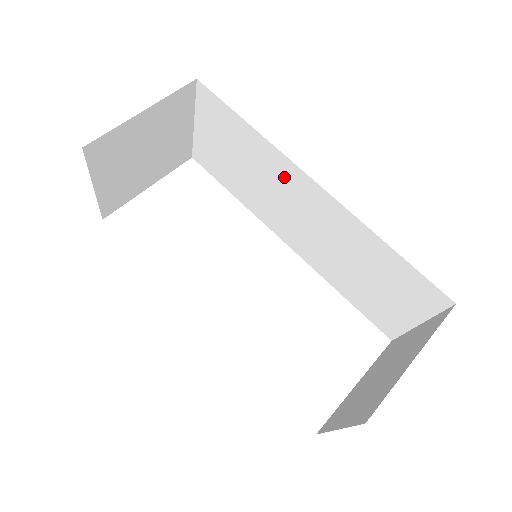
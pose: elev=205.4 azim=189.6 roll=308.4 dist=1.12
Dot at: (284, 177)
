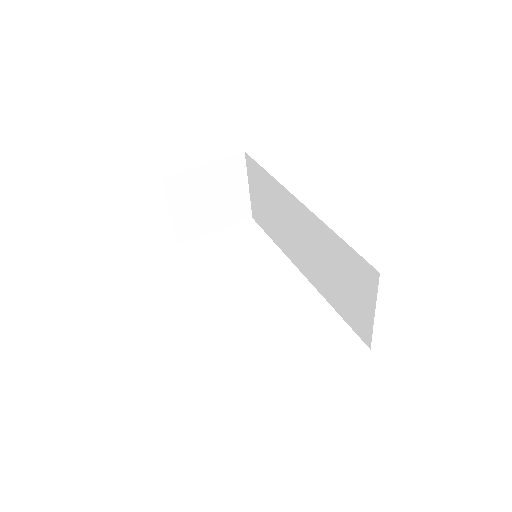
Dot at: (287, 205)
